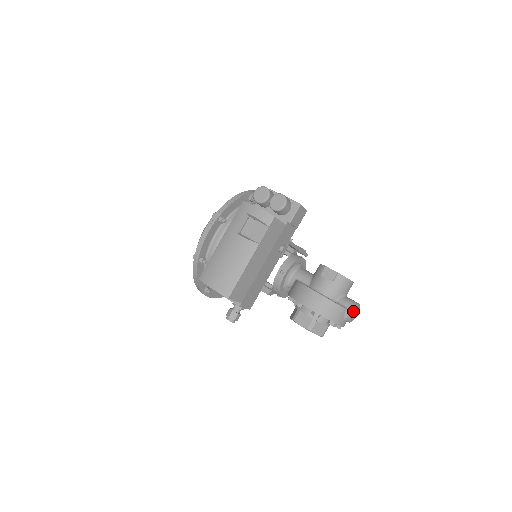
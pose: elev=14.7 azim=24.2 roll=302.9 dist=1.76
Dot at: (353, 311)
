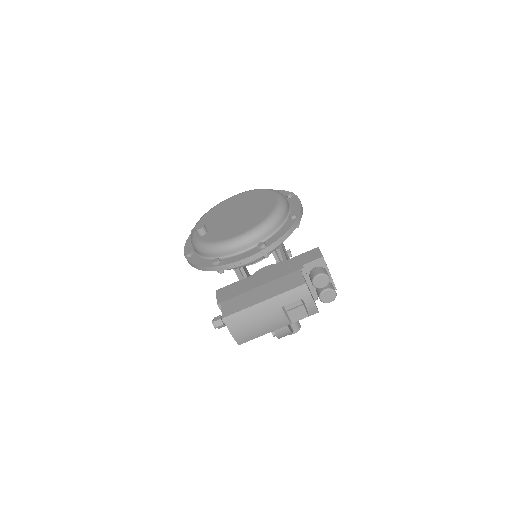
Dot at: occluded
